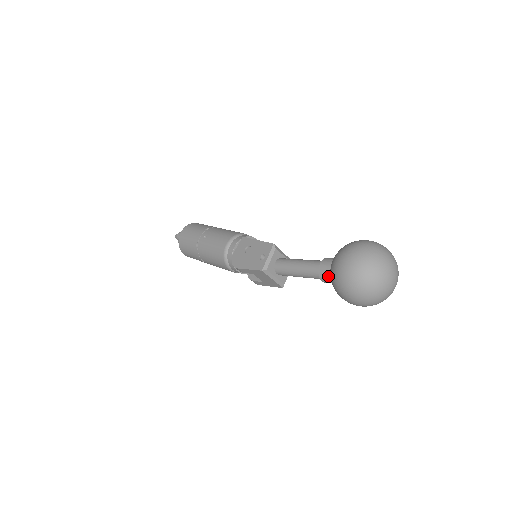
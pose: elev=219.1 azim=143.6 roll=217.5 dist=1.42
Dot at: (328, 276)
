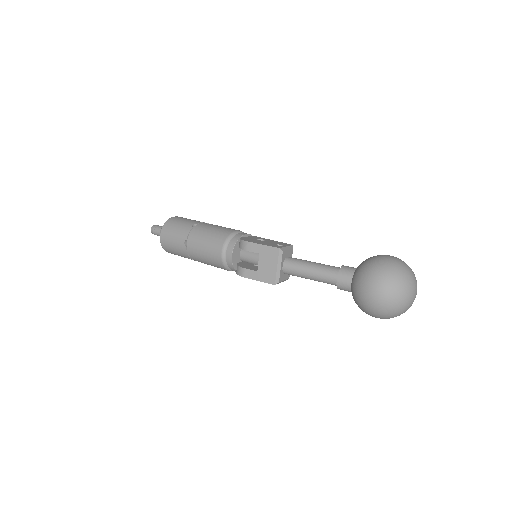
Dot at: (350, 274)
